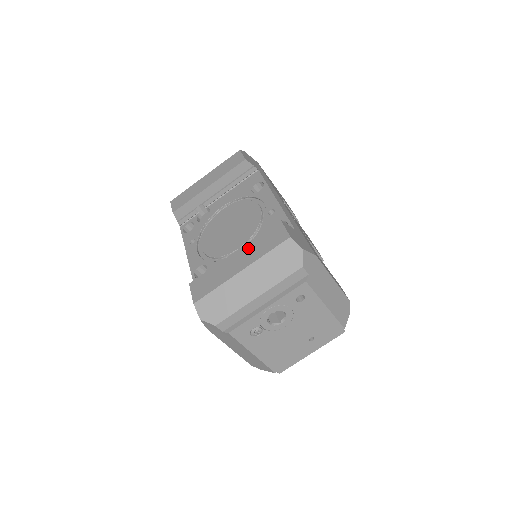
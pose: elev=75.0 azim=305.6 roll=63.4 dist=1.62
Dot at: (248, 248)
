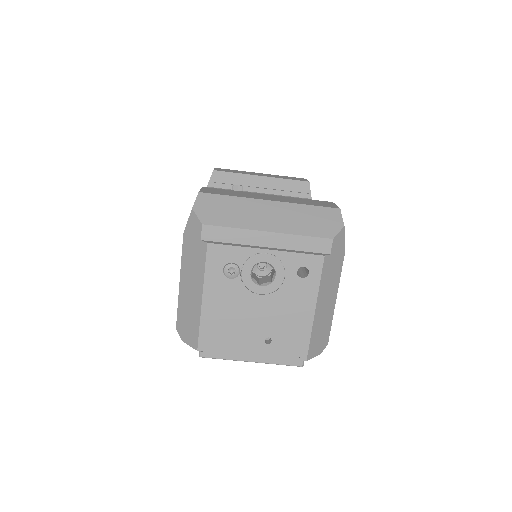
Dot at: (287, 197)
